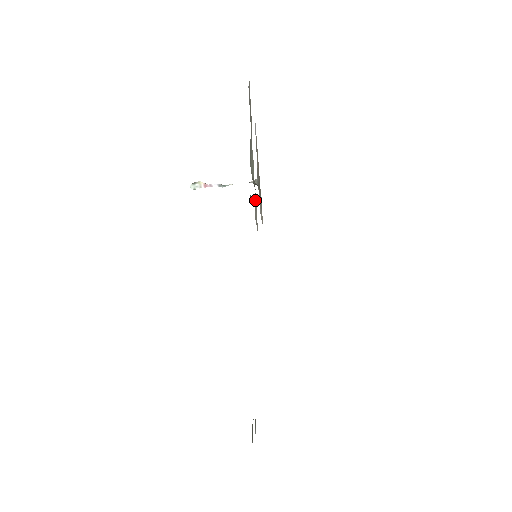
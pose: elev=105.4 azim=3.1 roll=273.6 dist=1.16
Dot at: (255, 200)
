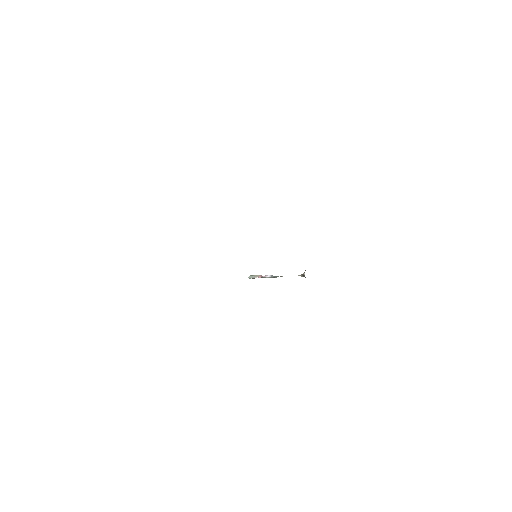
Dot at: occluded
